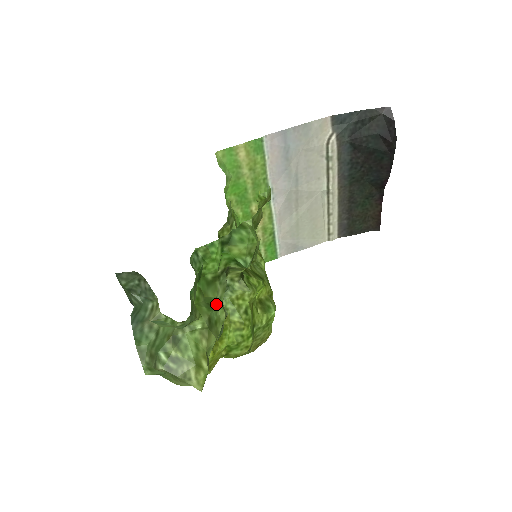
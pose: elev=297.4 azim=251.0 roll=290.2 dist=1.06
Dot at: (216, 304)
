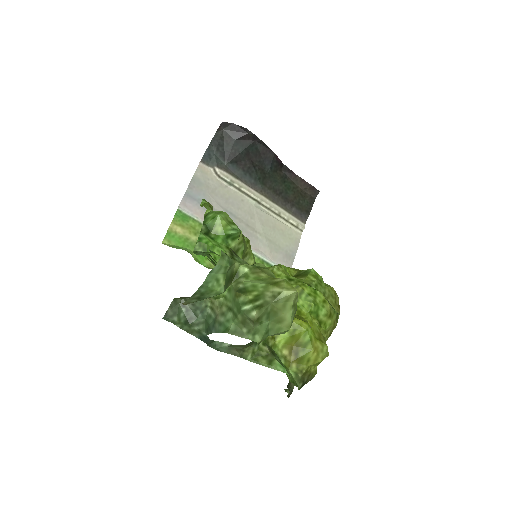
Dot at: occluded
